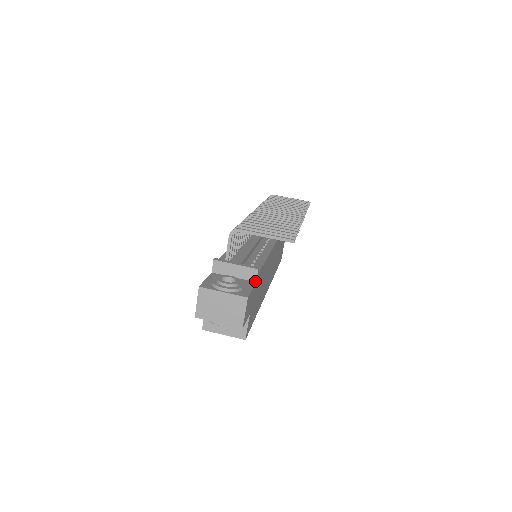
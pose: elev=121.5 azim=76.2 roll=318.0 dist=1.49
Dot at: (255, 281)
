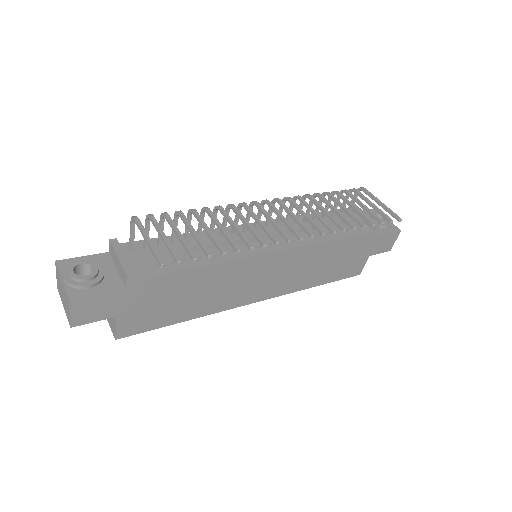
Dot at: (125, 286)
